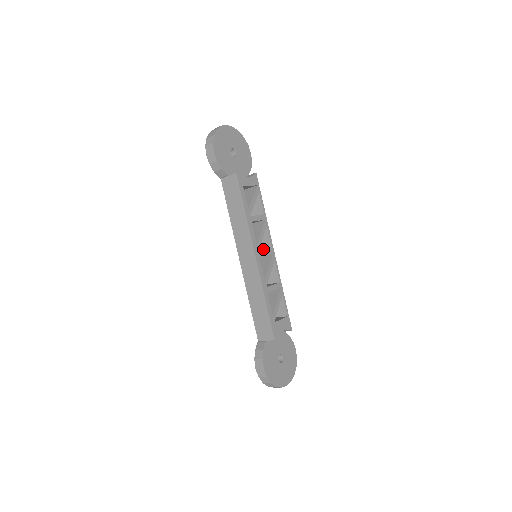
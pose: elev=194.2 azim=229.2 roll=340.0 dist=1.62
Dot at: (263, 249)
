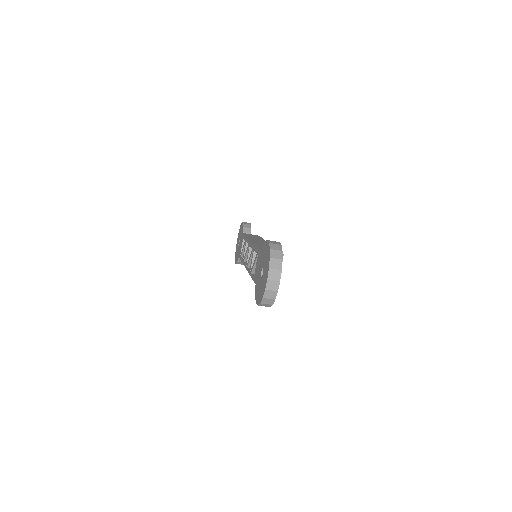
Dot at: occluded
